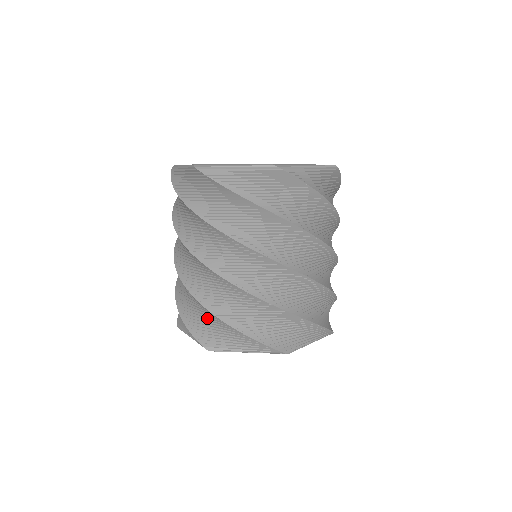
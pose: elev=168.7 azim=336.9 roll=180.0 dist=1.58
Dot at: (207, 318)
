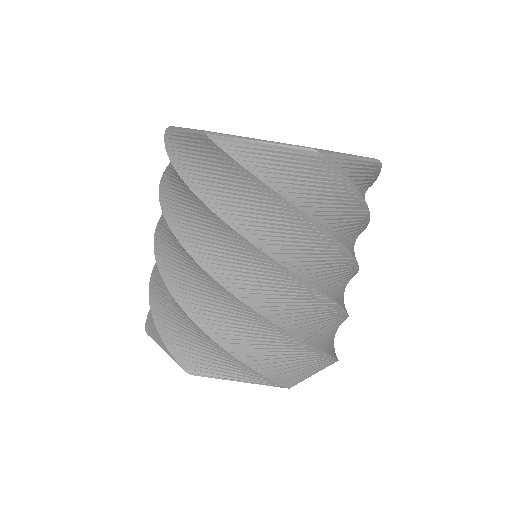
Dot at: occluded
